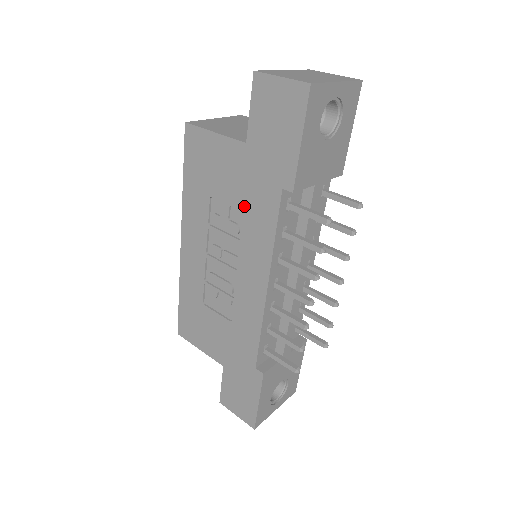
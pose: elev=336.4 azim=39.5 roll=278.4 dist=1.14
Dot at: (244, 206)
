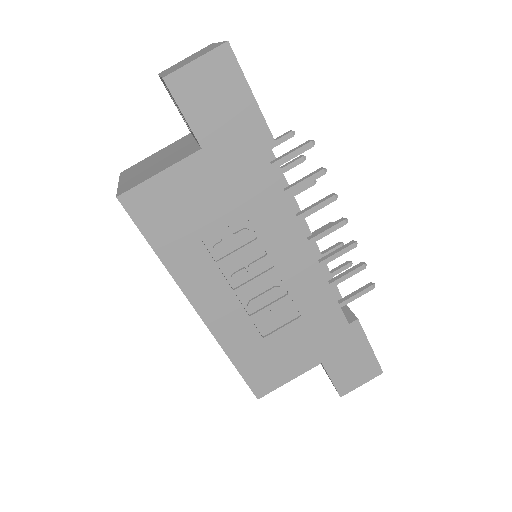
Dot at: (240, 205)
